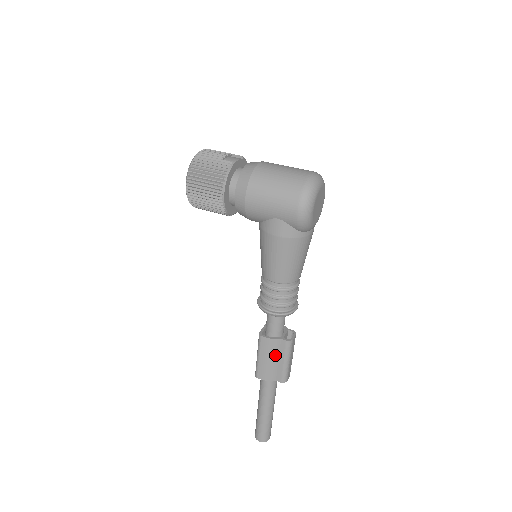
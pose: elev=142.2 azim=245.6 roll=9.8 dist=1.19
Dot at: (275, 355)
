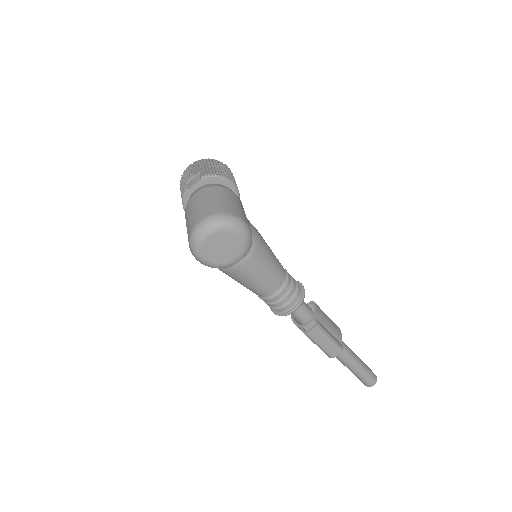
Dot at: occluded
